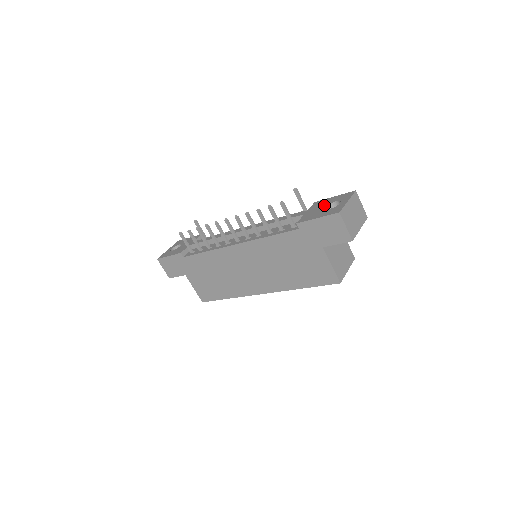
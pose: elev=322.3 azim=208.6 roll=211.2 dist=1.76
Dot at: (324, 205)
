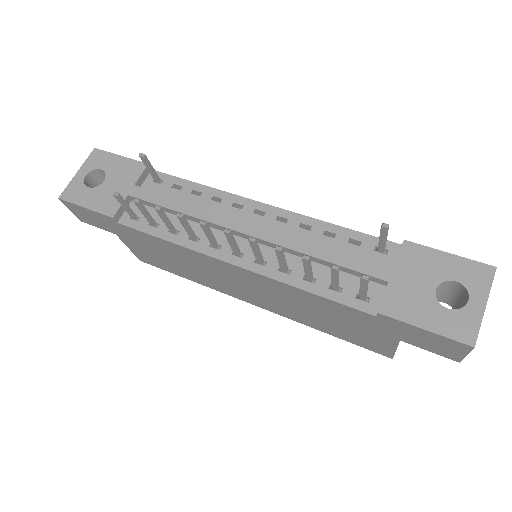
Dot at: (431, 278)
